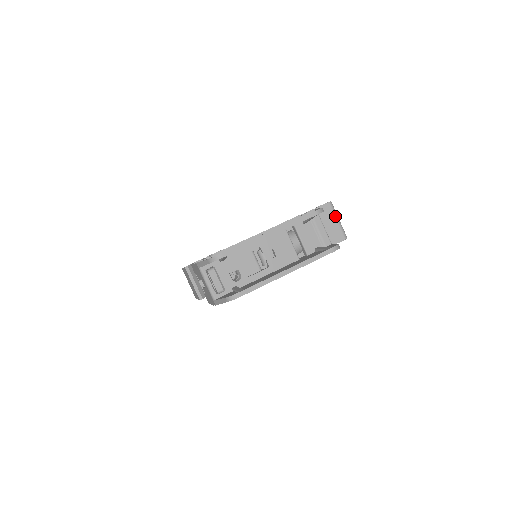
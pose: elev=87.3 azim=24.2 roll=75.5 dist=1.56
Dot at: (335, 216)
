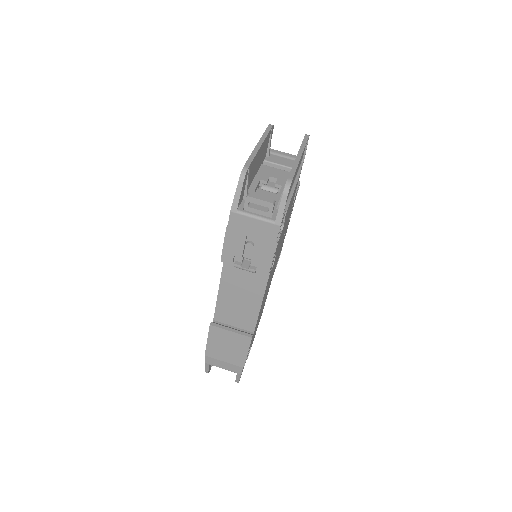
Dot at: occluded
